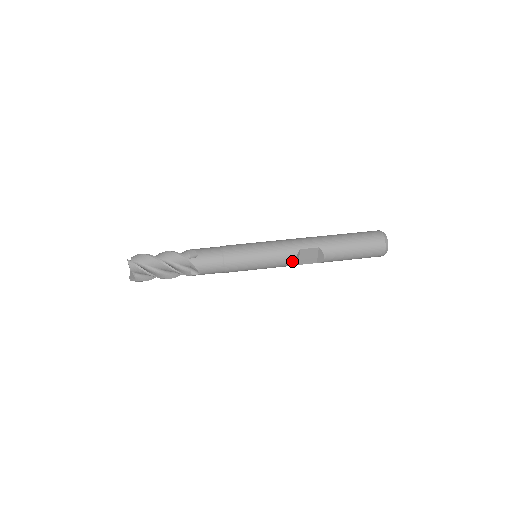
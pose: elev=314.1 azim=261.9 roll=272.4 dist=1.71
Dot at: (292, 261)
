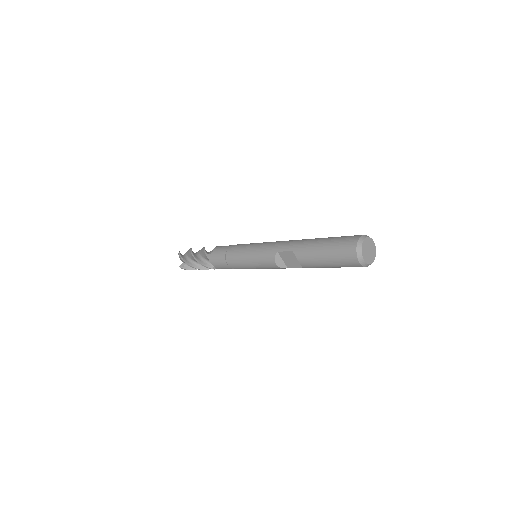
Dot at: (273, 263)
